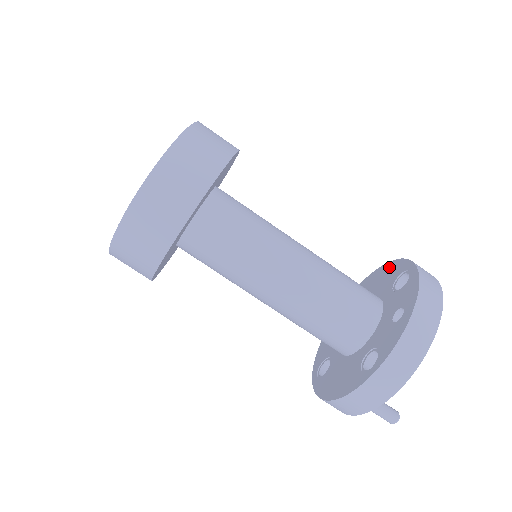
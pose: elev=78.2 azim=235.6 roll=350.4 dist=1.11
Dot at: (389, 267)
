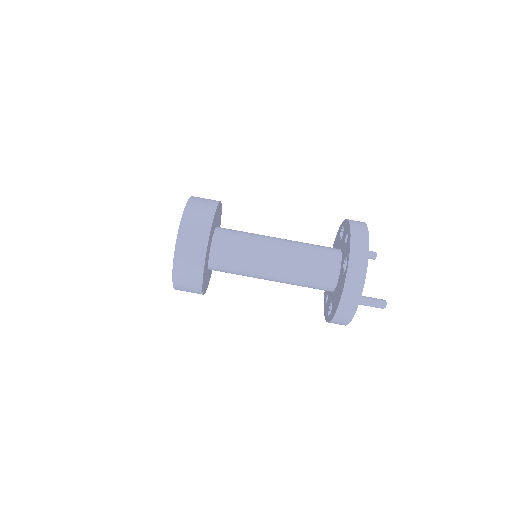
Dot at: (335, 241)
